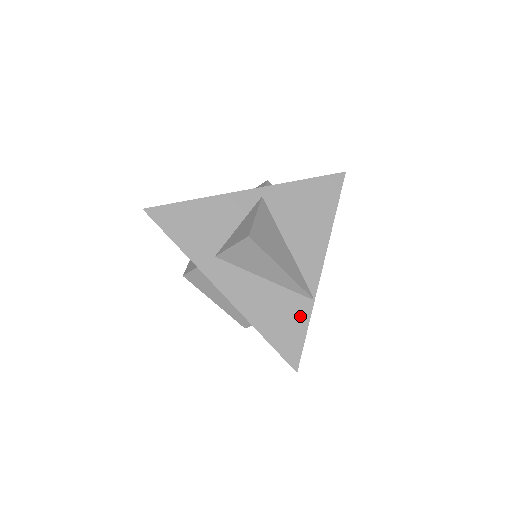
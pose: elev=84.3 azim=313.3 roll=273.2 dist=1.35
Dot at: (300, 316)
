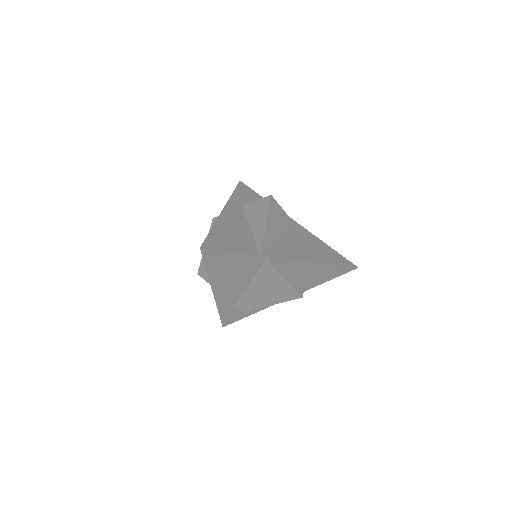
Dot at: (242, 248)
